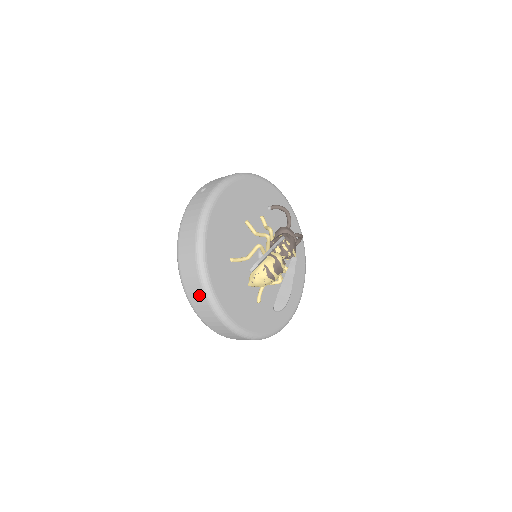
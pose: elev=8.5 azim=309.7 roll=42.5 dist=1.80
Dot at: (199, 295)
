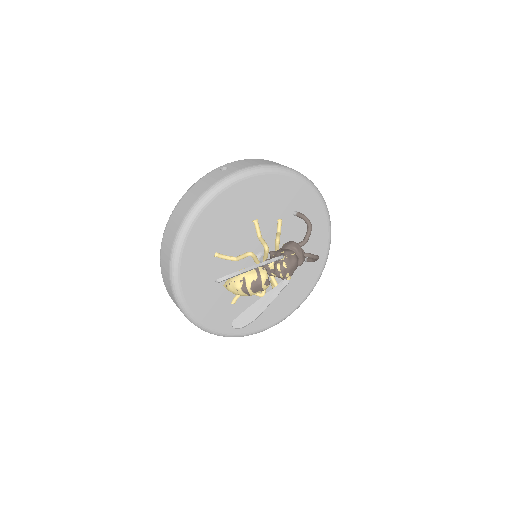
Dot at: (167, 274)
